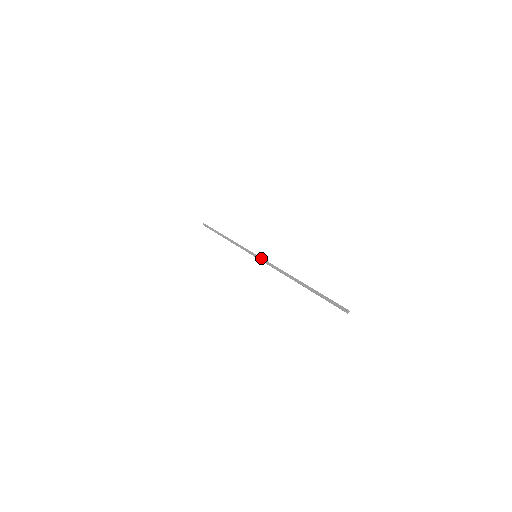
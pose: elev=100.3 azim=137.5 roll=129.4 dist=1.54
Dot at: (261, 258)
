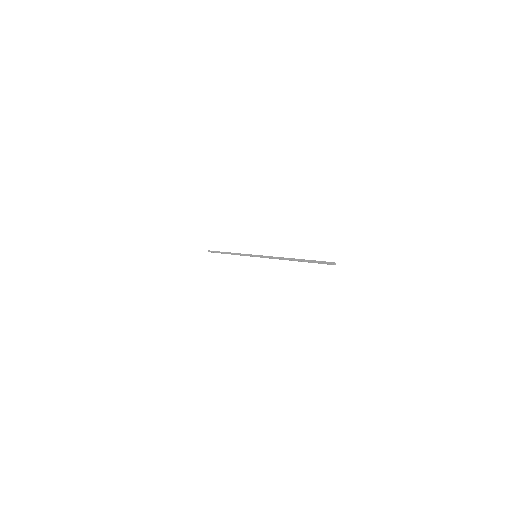
Dot at: (260, 256)
